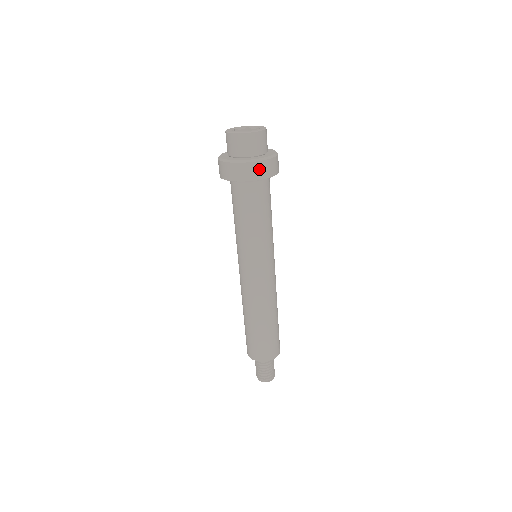
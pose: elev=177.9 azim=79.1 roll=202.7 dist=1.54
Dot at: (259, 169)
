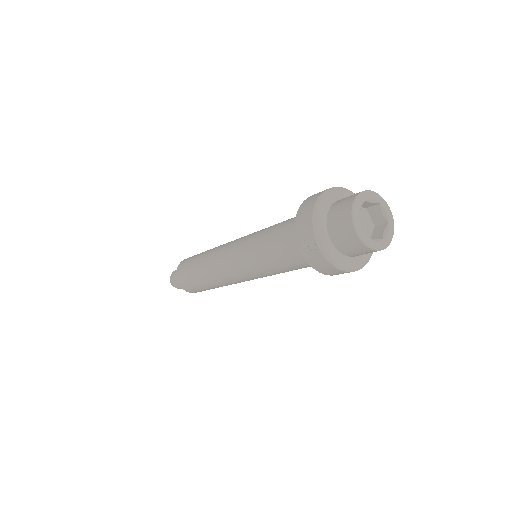
Dot at: occluded
